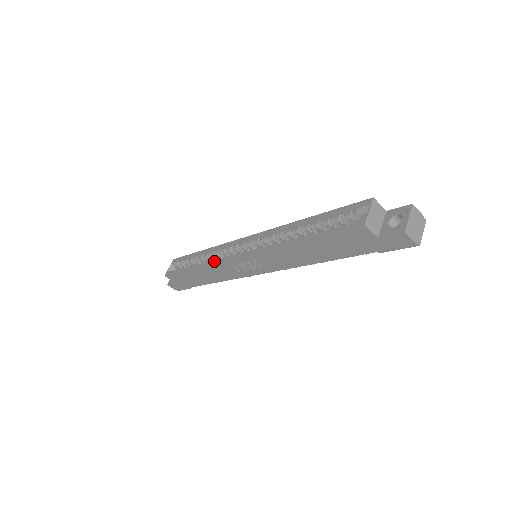
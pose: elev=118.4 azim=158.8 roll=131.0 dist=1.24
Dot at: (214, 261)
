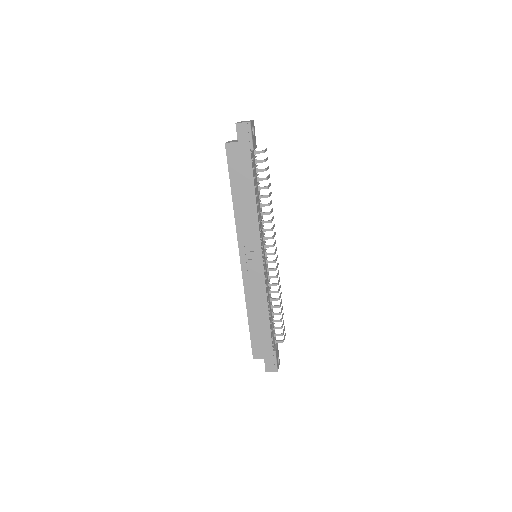
Dot at: (244, 288)
